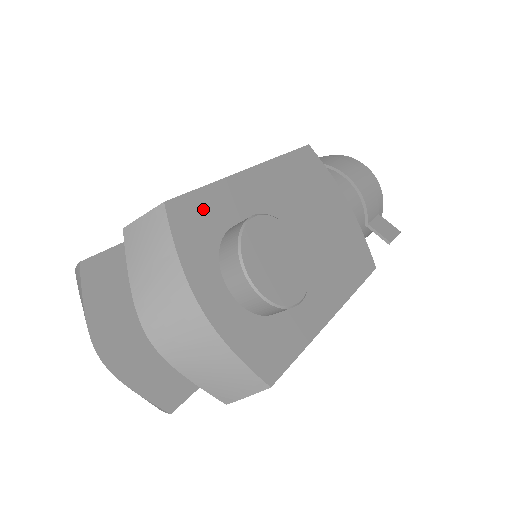
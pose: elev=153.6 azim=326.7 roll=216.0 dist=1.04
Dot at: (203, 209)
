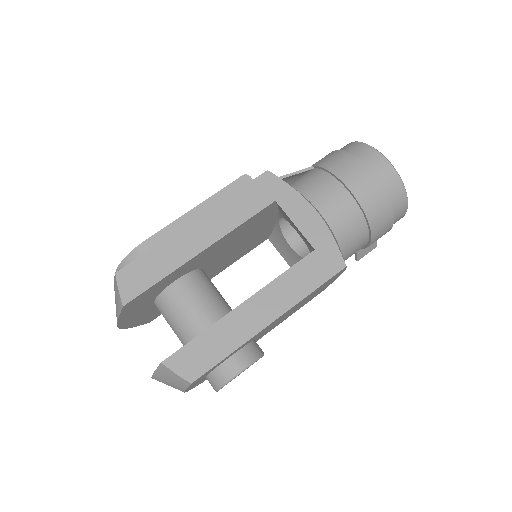
Dot at: occluded
